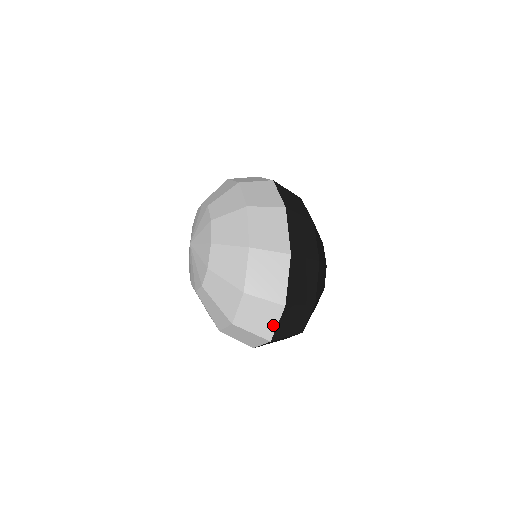
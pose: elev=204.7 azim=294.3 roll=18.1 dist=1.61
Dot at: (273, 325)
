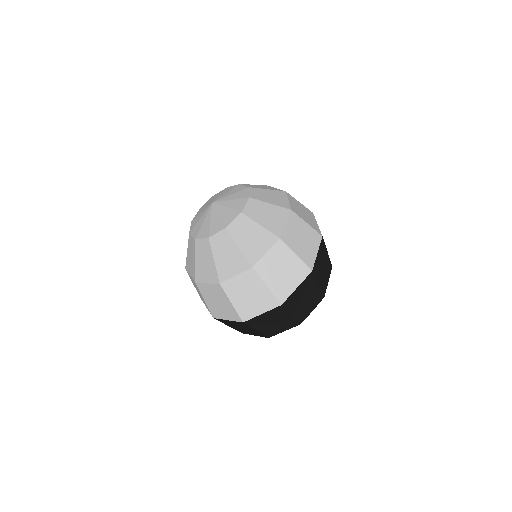
Dot at: (292, 287)
